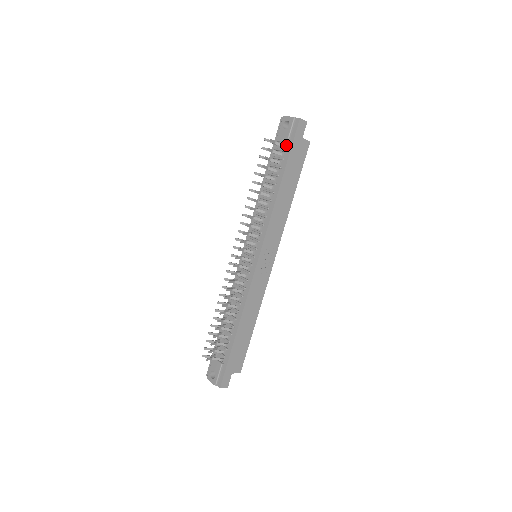
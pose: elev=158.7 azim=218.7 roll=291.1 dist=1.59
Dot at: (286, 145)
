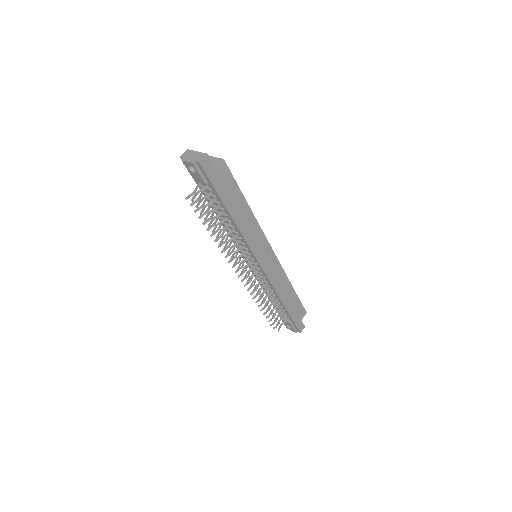
Dot at: (207, 184)
